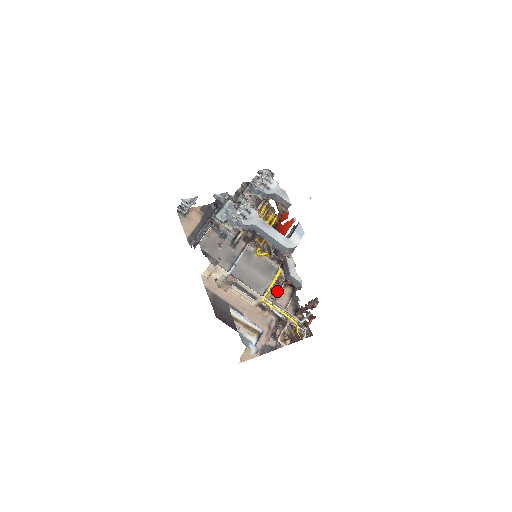
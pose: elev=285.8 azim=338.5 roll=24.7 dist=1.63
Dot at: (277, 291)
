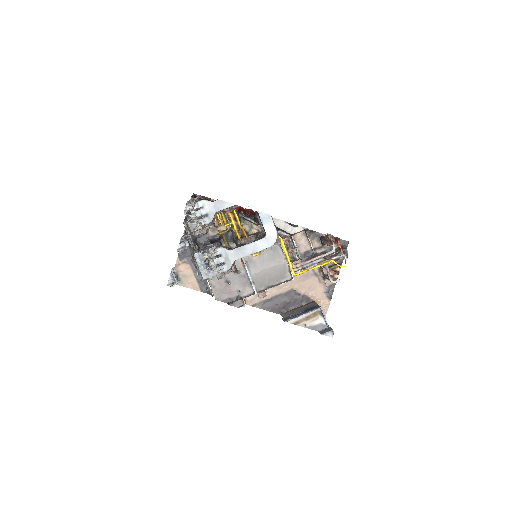
Dot at: (295, 252)
